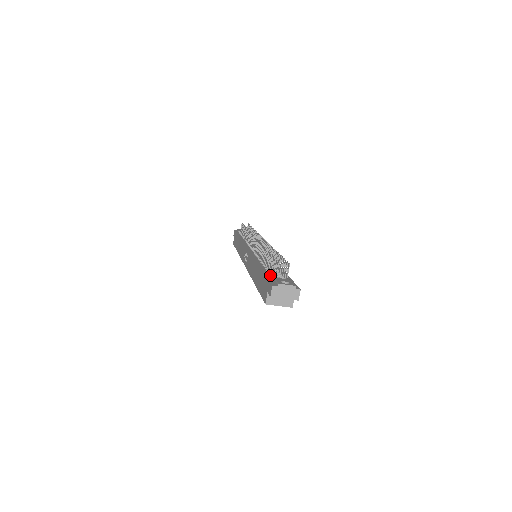
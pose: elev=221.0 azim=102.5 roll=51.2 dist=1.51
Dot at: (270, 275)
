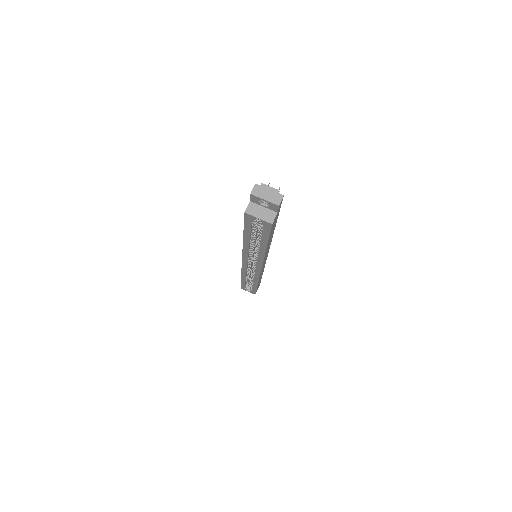
Dot at: occluded
